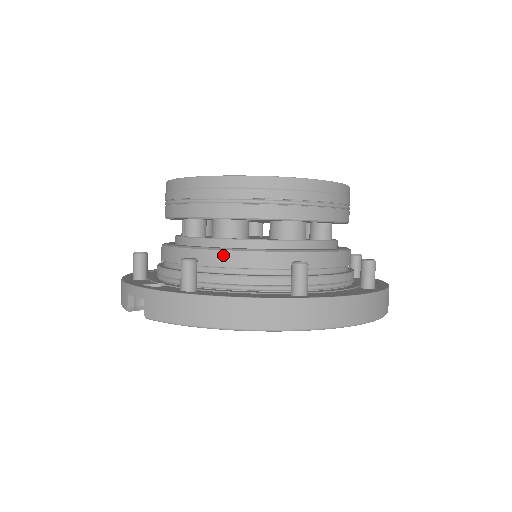
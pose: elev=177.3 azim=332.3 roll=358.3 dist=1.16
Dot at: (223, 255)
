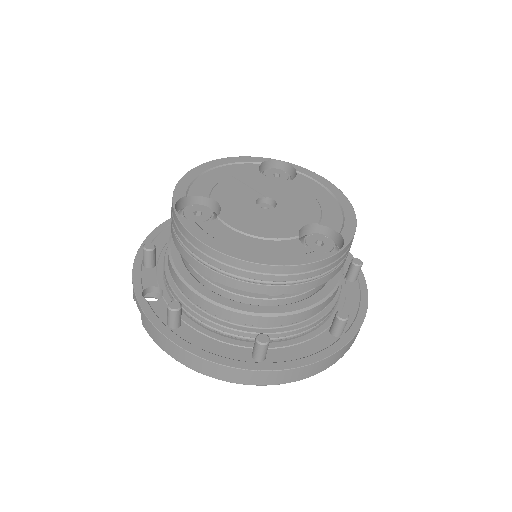
Dot at: (205, 303)
